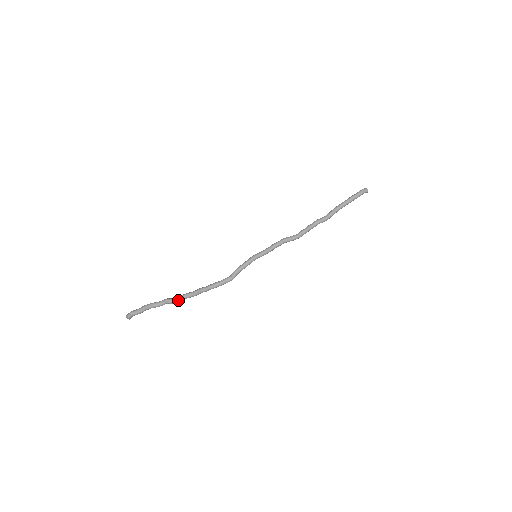
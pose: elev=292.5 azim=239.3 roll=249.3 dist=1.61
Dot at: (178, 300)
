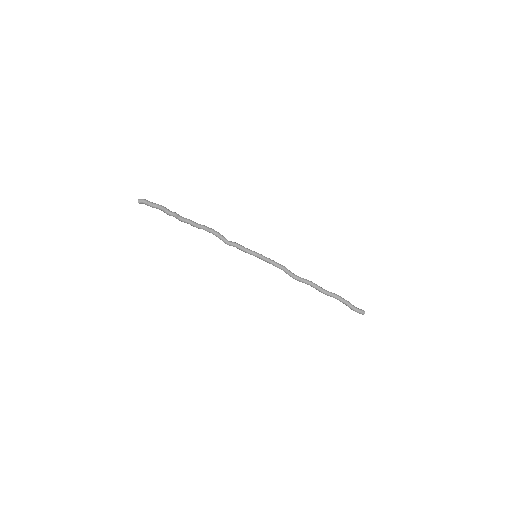
Dot at: (182, 221)
